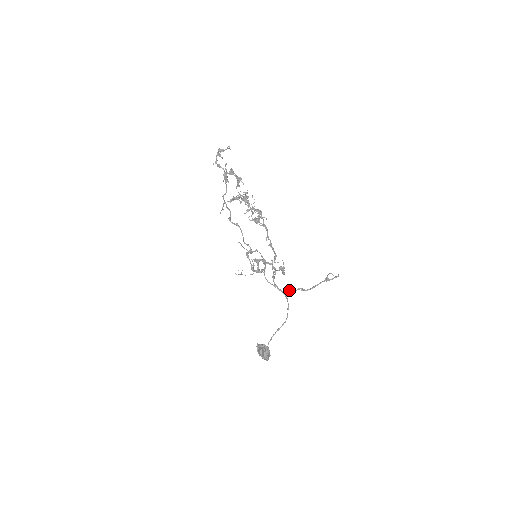
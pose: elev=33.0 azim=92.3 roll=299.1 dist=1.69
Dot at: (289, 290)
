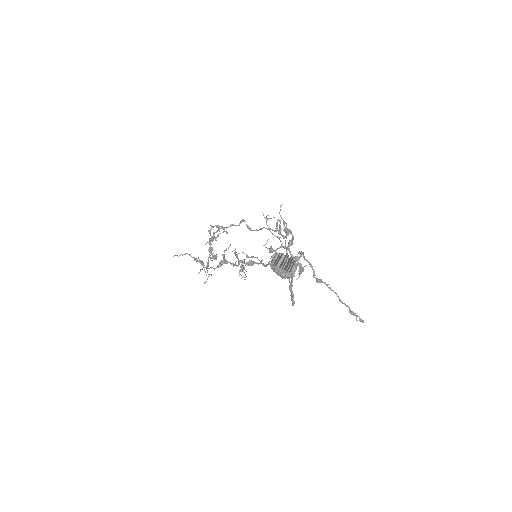
Dot at: occluded
